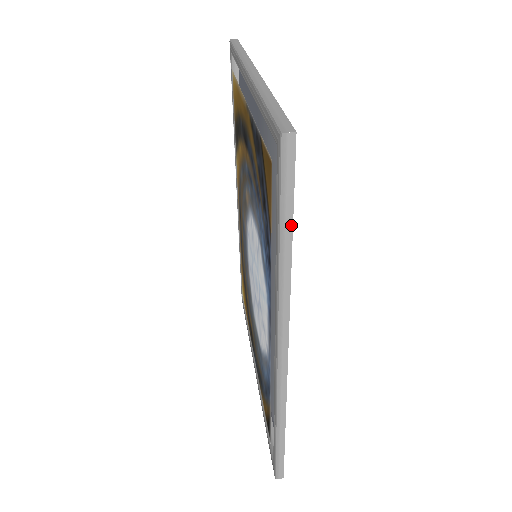
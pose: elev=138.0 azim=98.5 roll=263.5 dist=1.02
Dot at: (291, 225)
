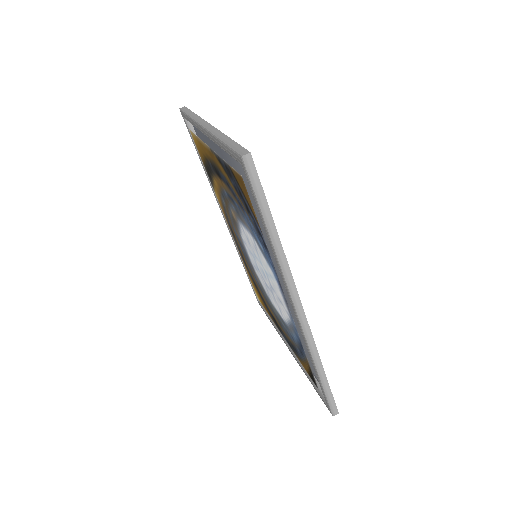
Dot at: (269, 212)
